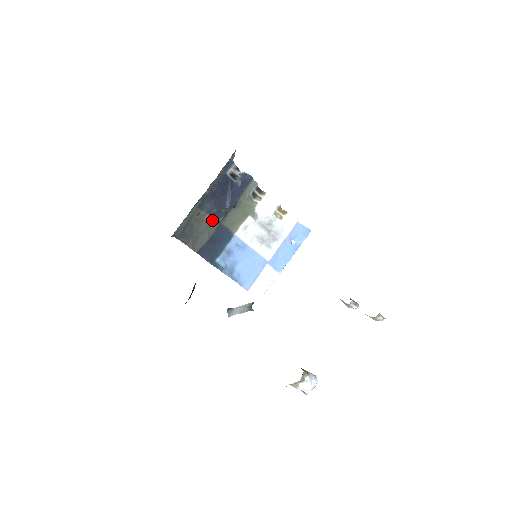
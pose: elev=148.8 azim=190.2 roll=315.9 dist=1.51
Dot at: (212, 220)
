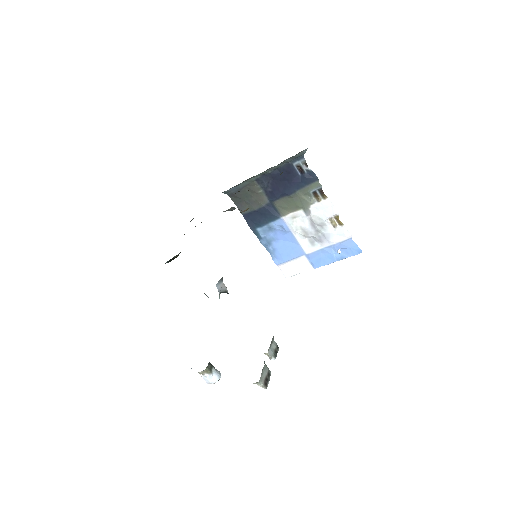
Dot at: (265, 196)
